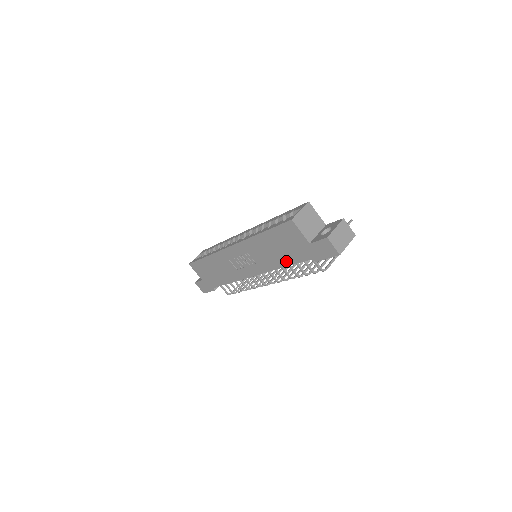
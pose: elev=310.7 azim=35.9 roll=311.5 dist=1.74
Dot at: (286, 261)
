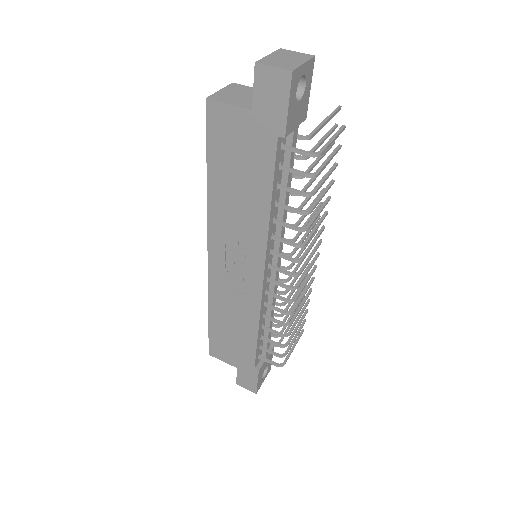
Dot at: (262, 192)
